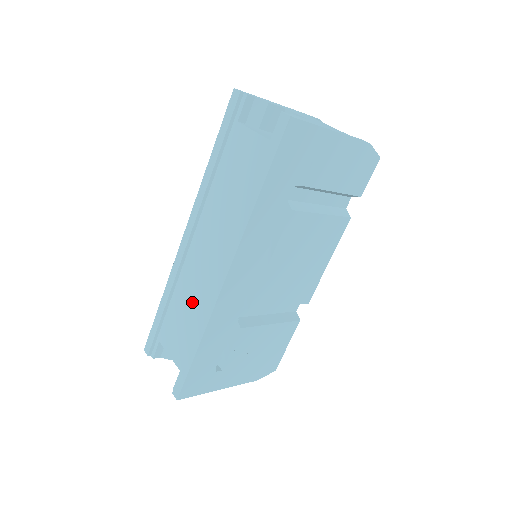
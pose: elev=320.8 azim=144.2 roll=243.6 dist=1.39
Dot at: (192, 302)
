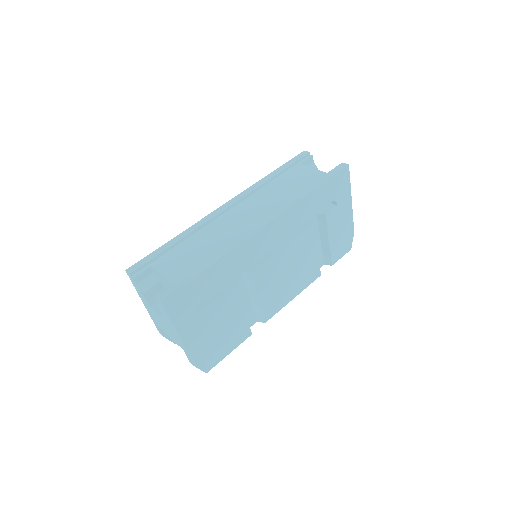
Dot at: (215, 240)
